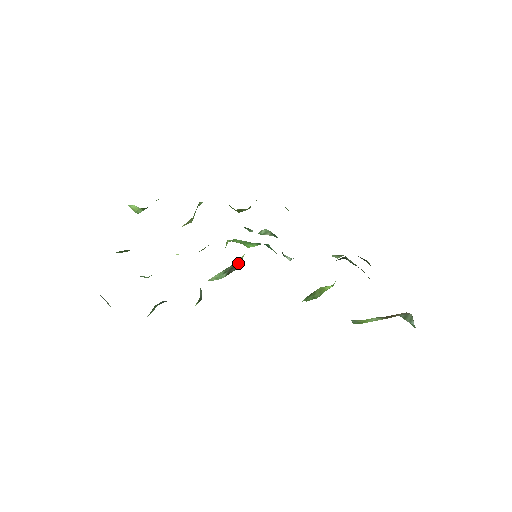
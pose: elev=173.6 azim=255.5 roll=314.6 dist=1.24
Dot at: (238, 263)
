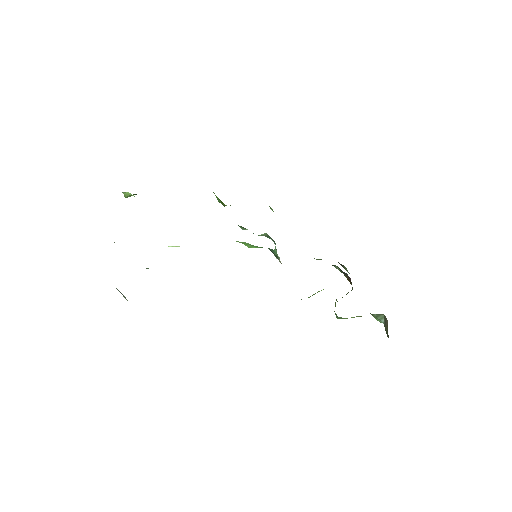
Dot at: occluded
